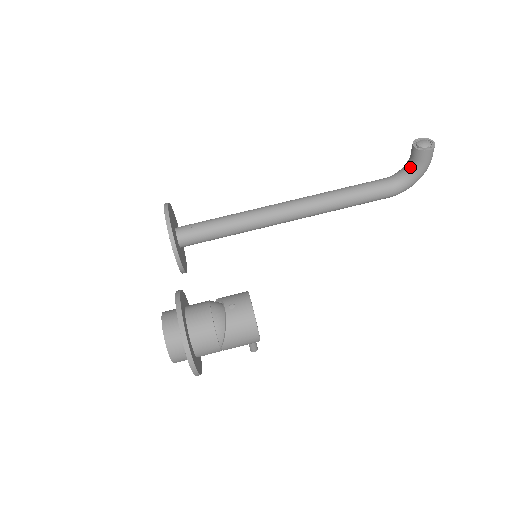
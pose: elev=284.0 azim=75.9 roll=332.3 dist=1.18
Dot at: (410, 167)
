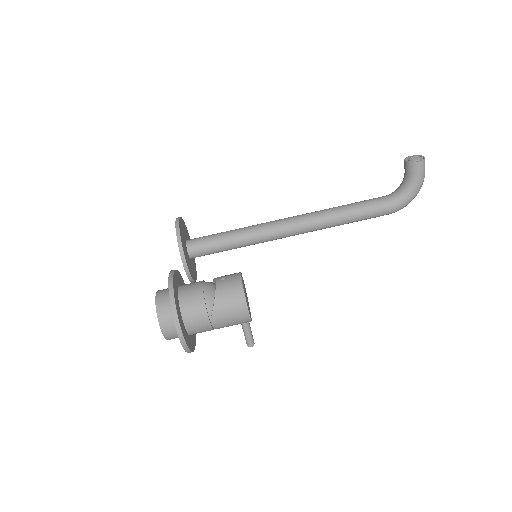
Dot at: (405, 182)
